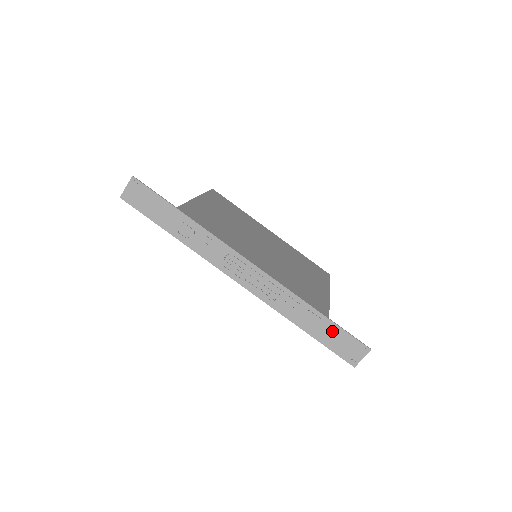
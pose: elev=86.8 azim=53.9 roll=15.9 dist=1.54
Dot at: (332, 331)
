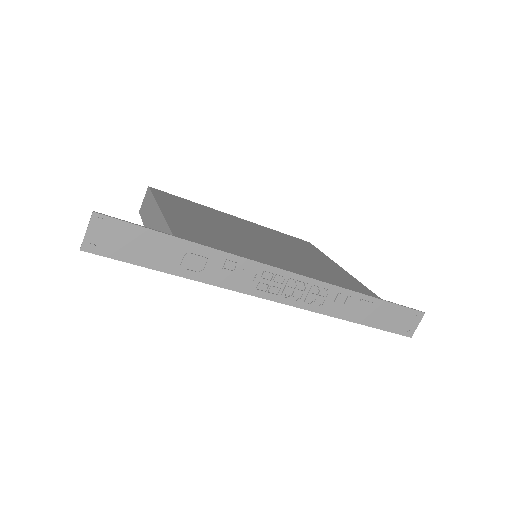
Dot at: (386, 311)
